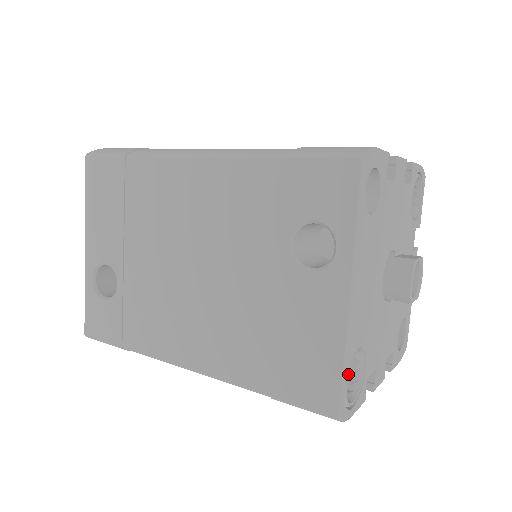
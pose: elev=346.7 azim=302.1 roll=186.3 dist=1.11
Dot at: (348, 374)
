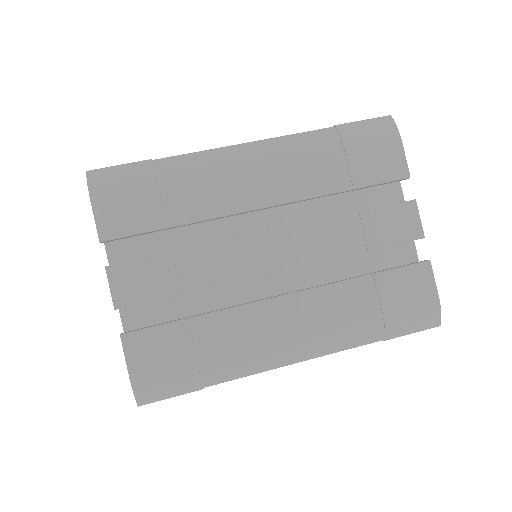
Dot at: occluded
